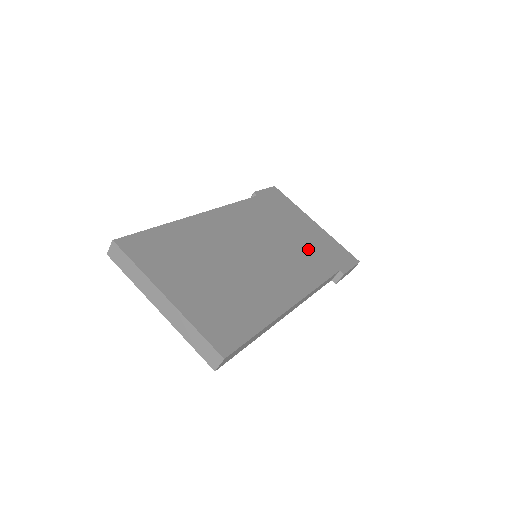
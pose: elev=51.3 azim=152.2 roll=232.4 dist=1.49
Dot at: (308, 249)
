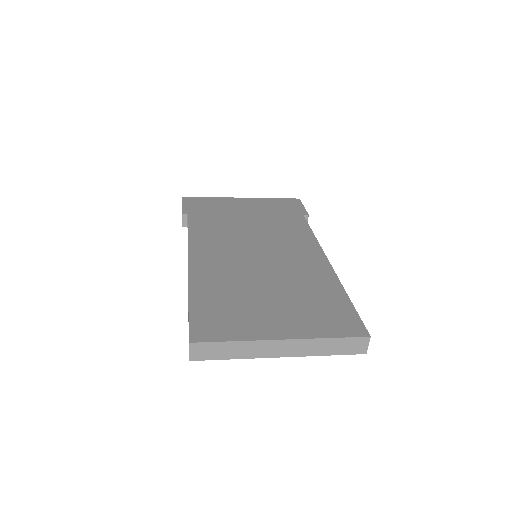
Dot at: (270, 219)
